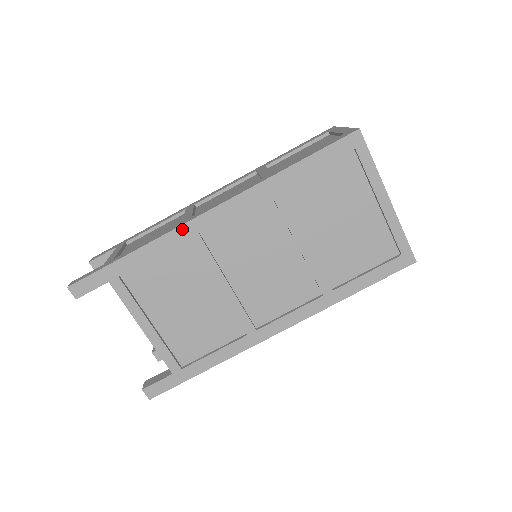
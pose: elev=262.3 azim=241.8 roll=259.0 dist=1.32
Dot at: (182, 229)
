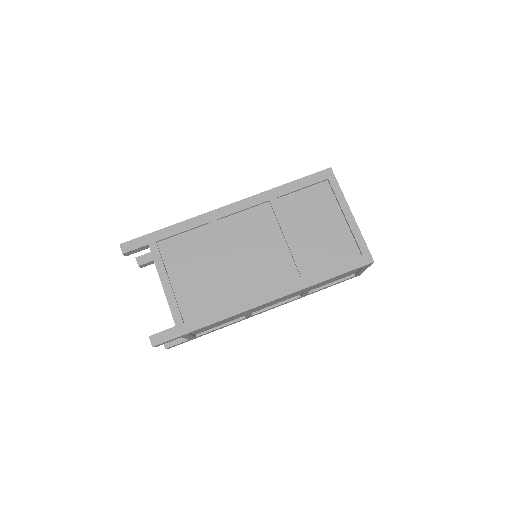
Dot at: (206, 215)
